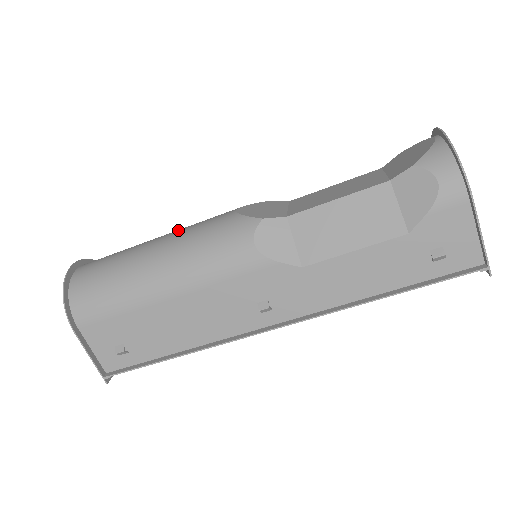
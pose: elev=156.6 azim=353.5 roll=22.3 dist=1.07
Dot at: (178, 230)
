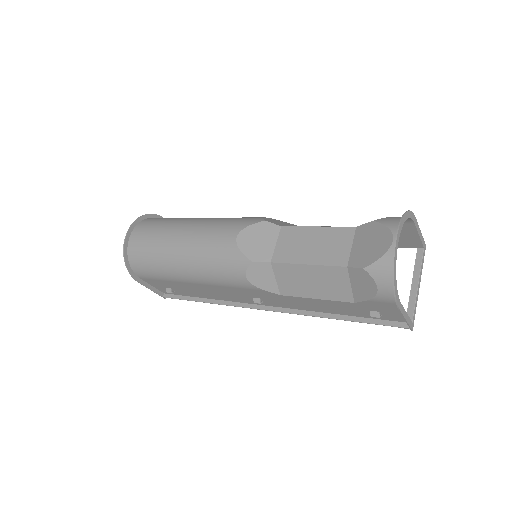
Dot at: (196, 233)
